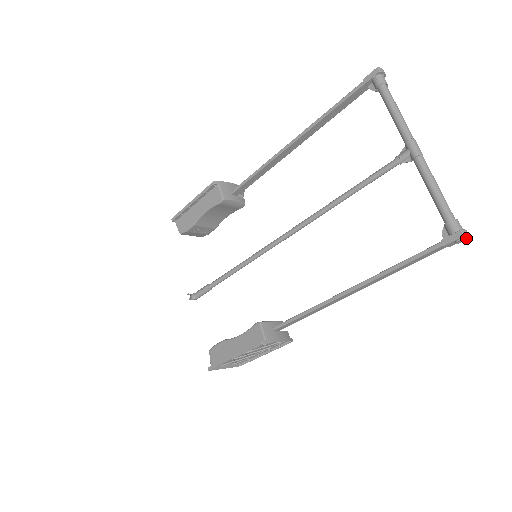
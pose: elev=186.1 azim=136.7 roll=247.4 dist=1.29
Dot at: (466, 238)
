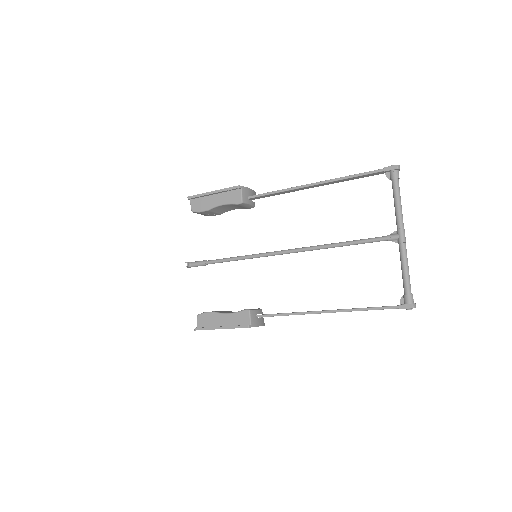
Dot at: occluded
